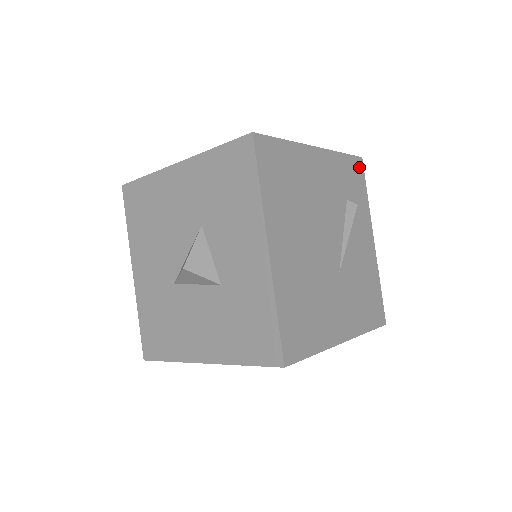
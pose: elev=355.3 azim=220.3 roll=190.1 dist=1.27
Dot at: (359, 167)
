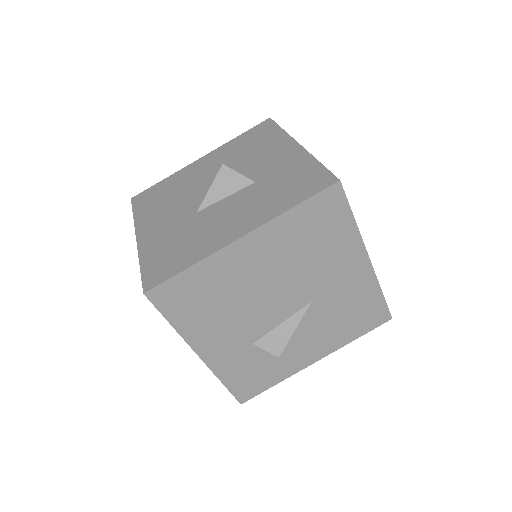
Dot at: occluded
